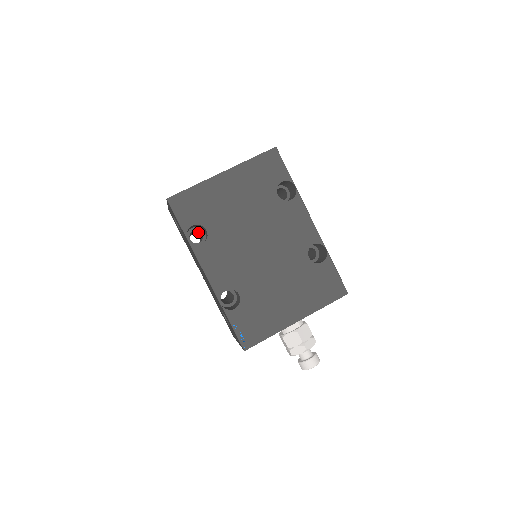
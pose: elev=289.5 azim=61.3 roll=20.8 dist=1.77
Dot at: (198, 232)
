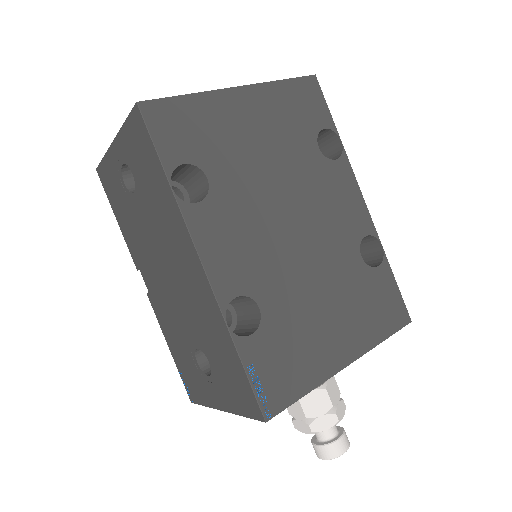
Dot at: occluded
